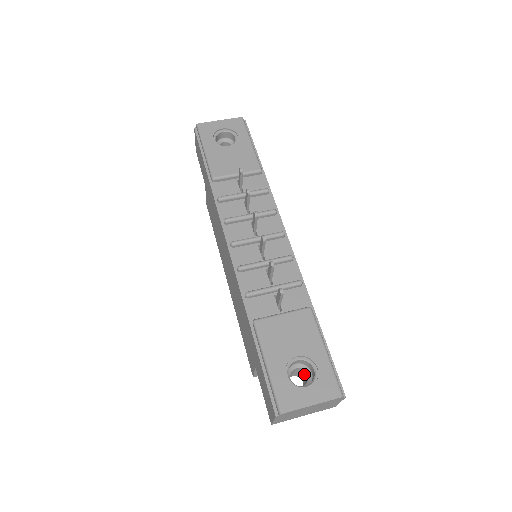
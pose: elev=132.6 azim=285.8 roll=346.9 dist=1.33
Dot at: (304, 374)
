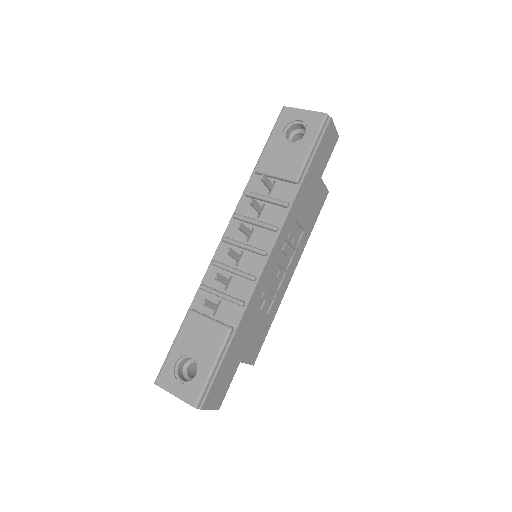
Dot at: occluded
